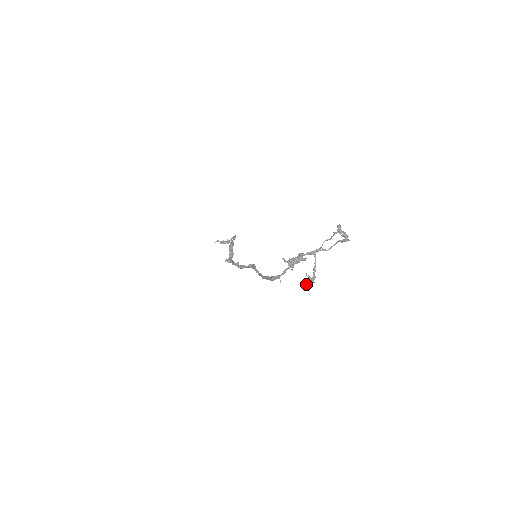
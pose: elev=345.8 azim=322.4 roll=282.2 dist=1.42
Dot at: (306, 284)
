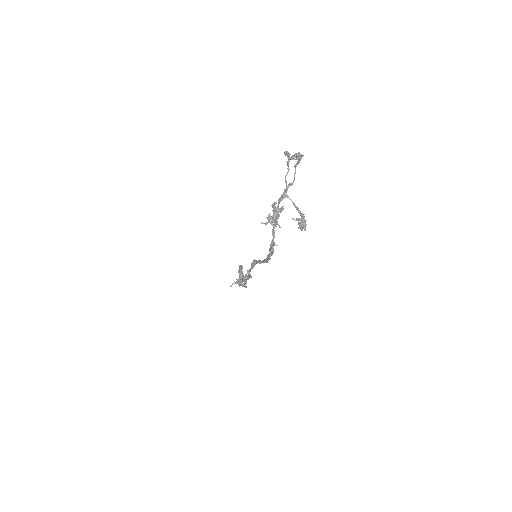
Dot at: (301, 229)
